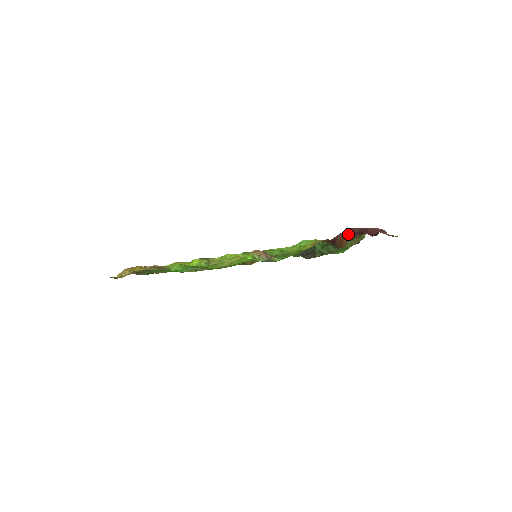
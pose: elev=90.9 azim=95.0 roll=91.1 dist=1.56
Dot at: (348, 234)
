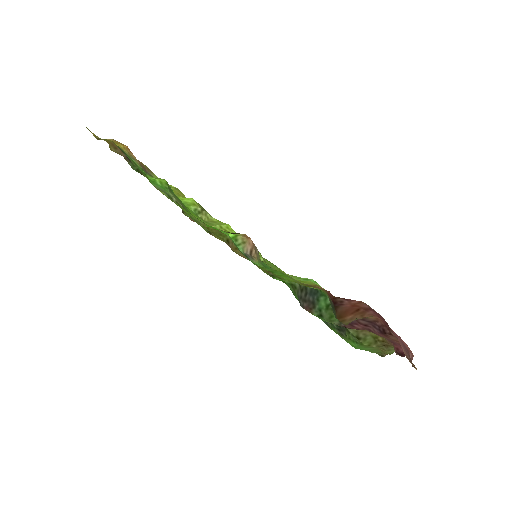
Dot at: (362, 312)
